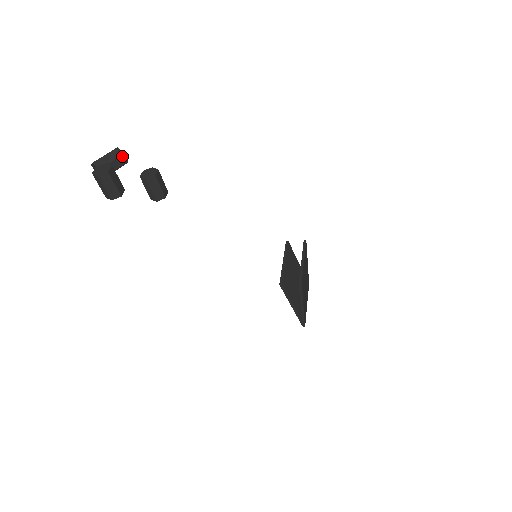
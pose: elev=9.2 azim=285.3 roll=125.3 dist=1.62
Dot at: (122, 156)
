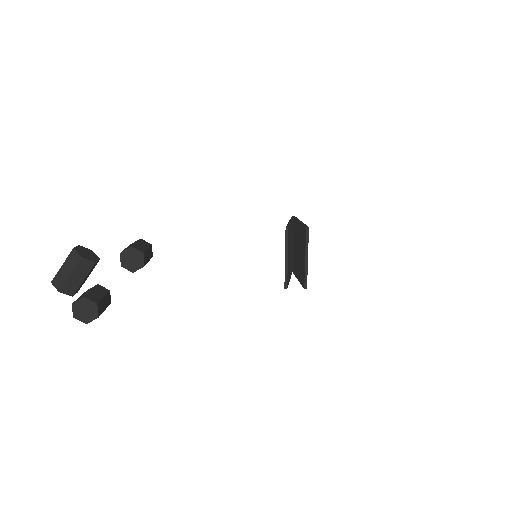
Dot at: (93, 266)
